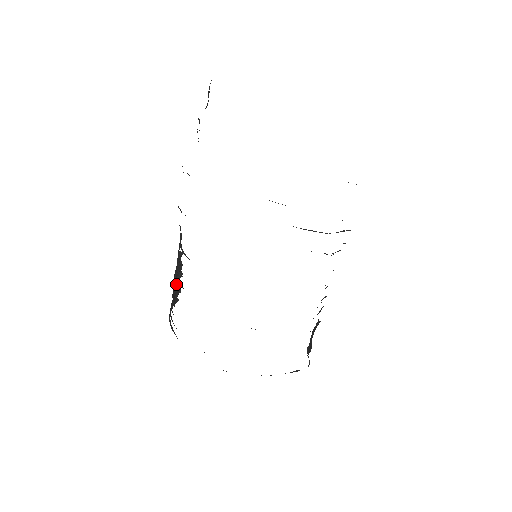
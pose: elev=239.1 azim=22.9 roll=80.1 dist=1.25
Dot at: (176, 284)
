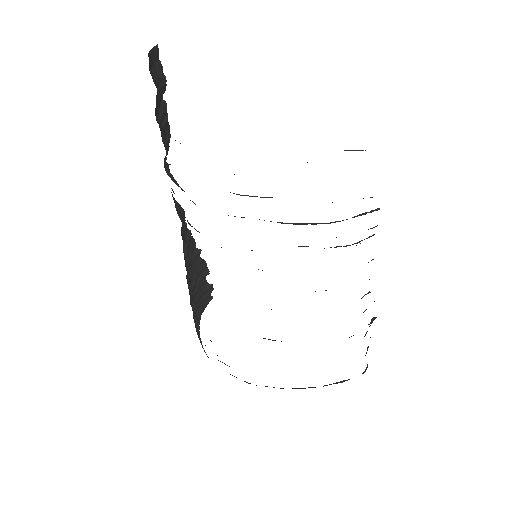
Dot at: (205, 282)
